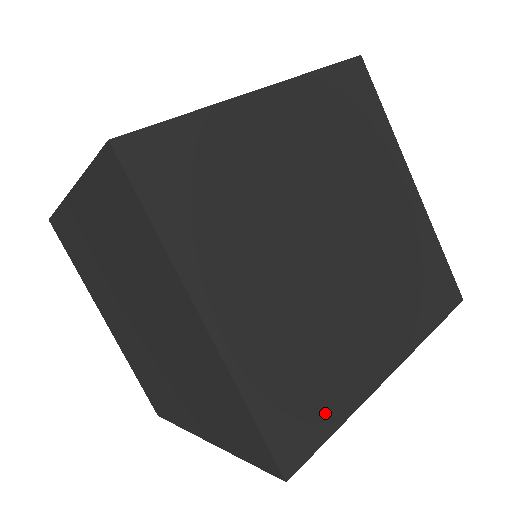
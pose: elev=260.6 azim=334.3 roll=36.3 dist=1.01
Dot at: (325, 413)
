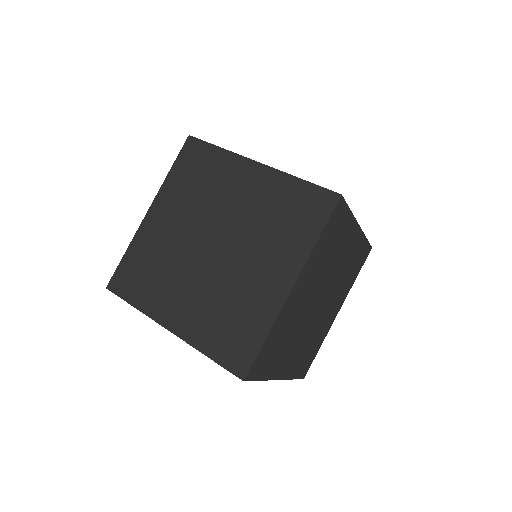
Dot at: occluded
